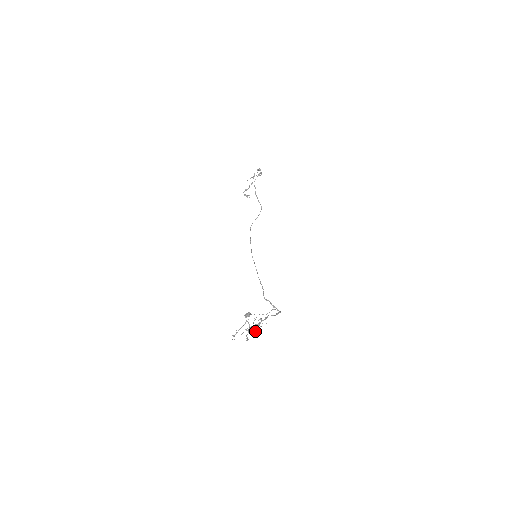
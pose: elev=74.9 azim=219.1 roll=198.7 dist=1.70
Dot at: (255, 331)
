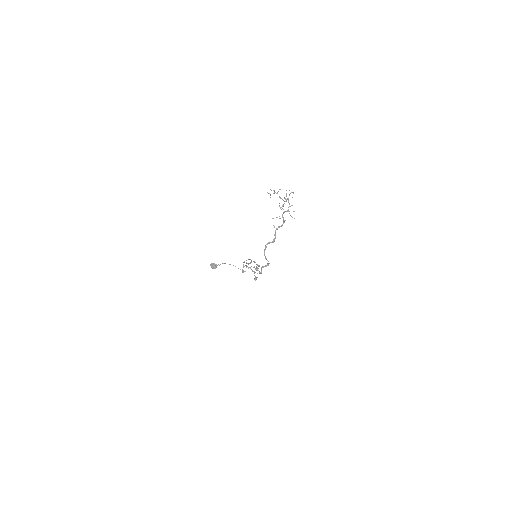
Dot at: occluded
